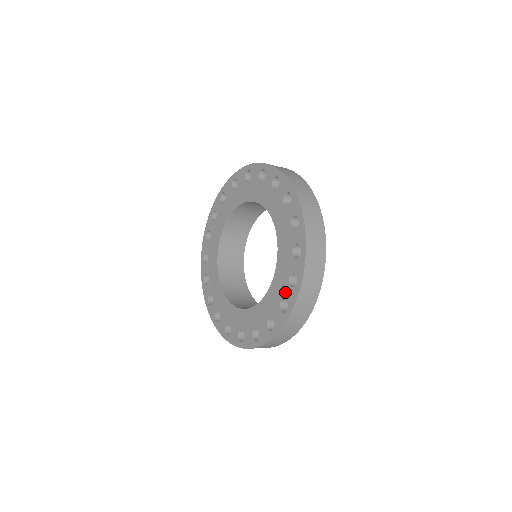
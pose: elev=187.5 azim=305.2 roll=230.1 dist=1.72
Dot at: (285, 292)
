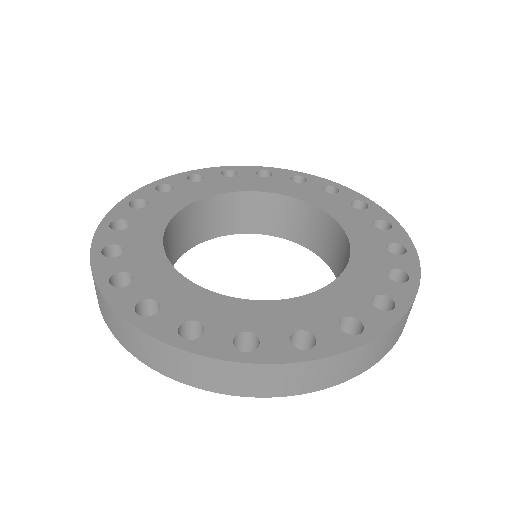
Dot at: (383, 286)
